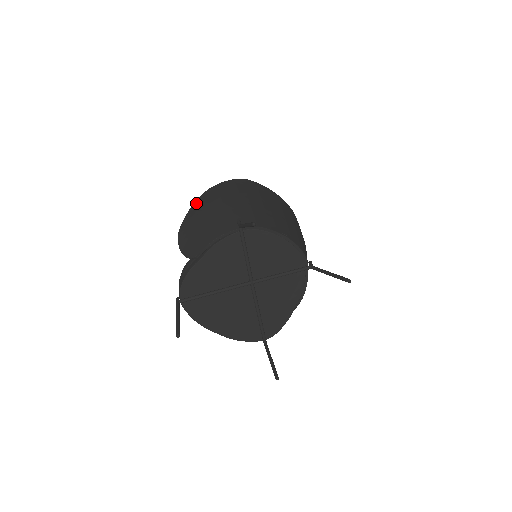
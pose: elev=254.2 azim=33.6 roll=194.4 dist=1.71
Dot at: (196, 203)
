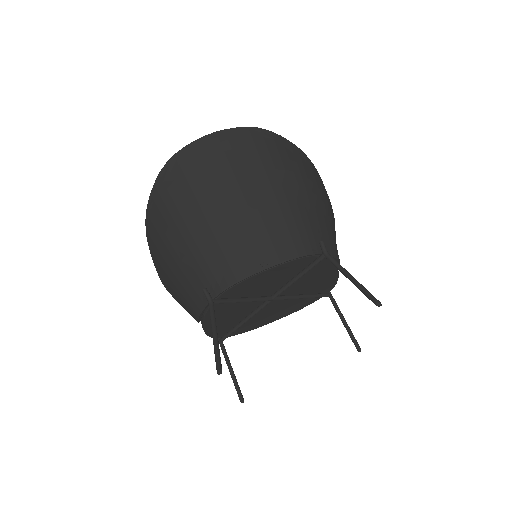
Dot at: (149, 245)
